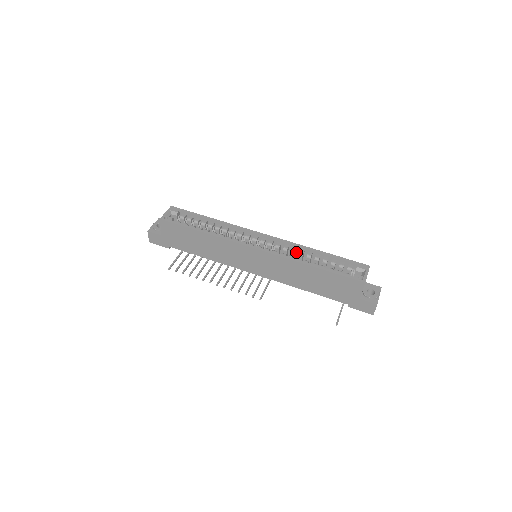
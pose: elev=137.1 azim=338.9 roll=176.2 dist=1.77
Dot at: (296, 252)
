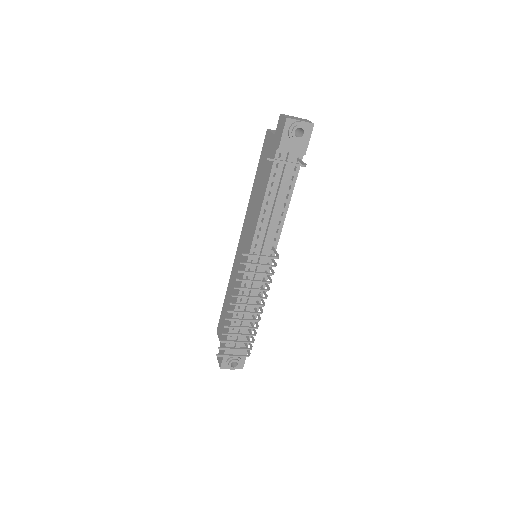
Dot at: occluded
